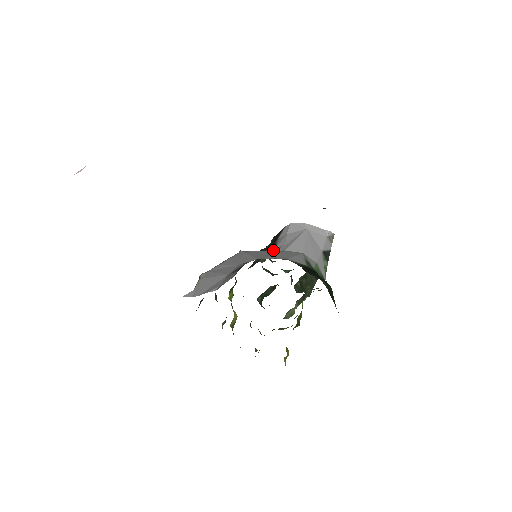
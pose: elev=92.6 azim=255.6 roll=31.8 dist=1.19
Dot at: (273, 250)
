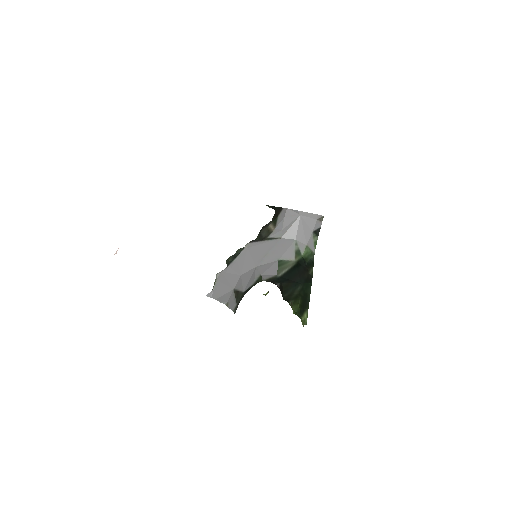
Dot at: (273, 233)
